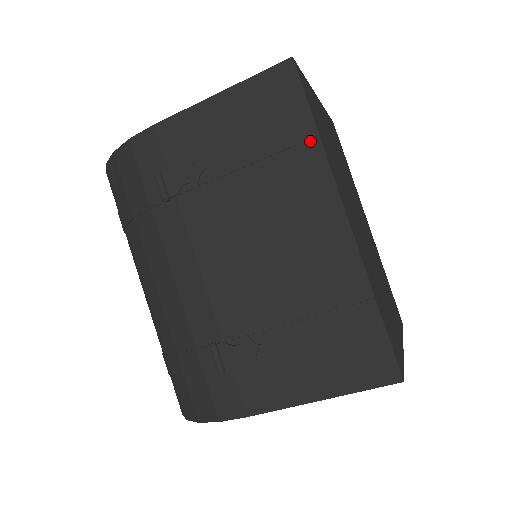
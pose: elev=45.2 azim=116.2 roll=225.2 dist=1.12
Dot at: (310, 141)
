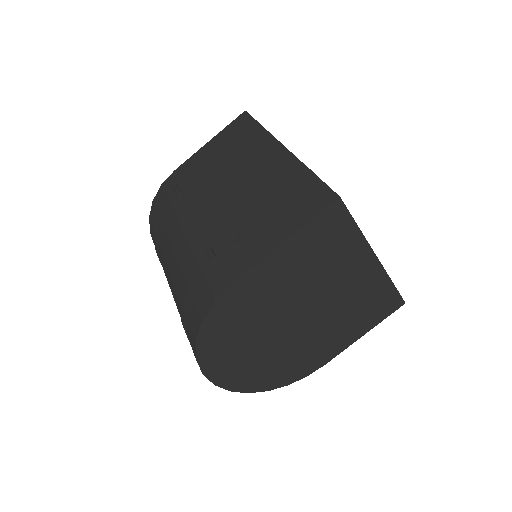
Dot at: (258, 131)
